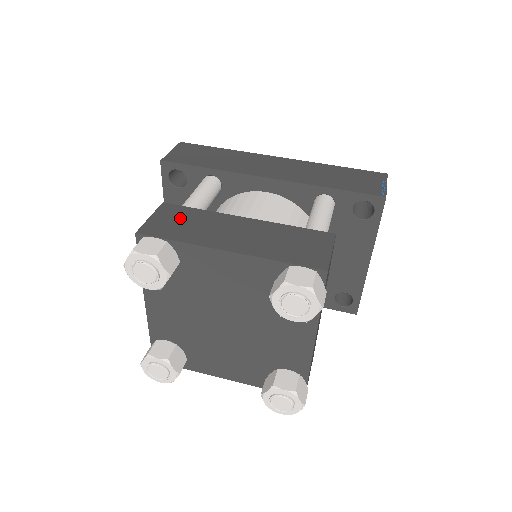
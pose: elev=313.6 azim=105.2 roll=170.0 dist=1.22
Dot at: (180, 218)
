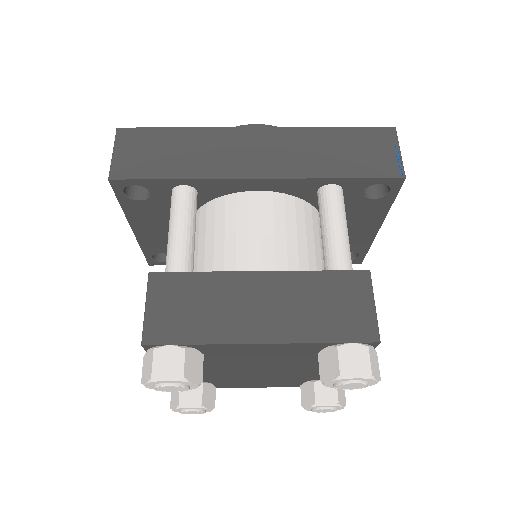
Dot at: (183, 298)
